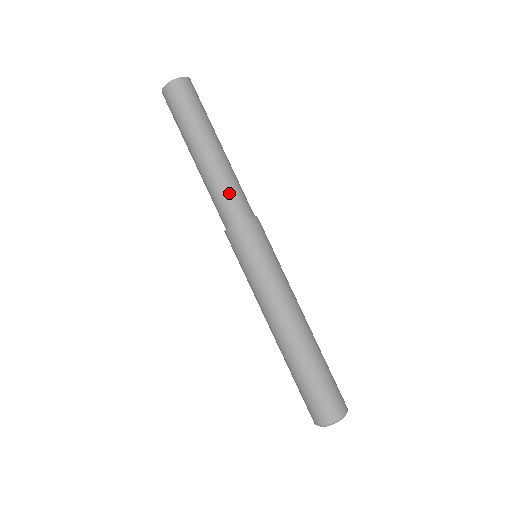
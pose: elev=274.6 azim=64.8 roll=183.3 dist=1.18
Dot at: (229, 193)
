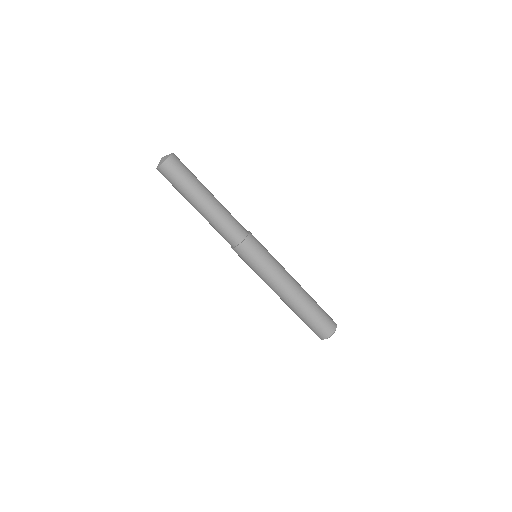
Dot at: (234, 218)
